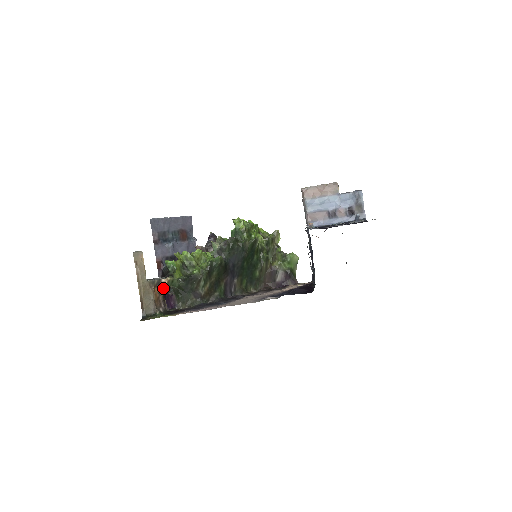
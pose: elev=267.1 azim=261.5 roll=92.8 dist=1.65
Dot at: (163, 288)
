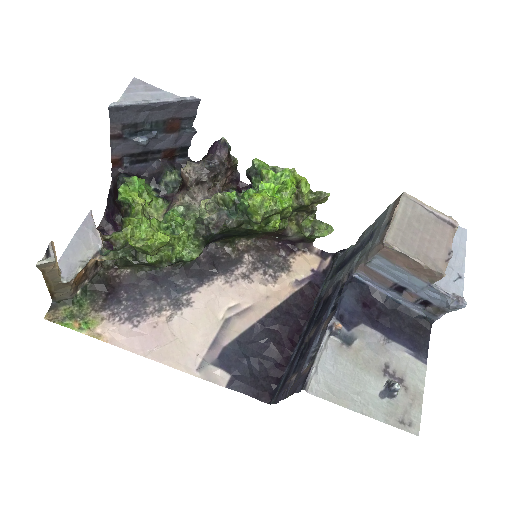
Dot at: occluded
